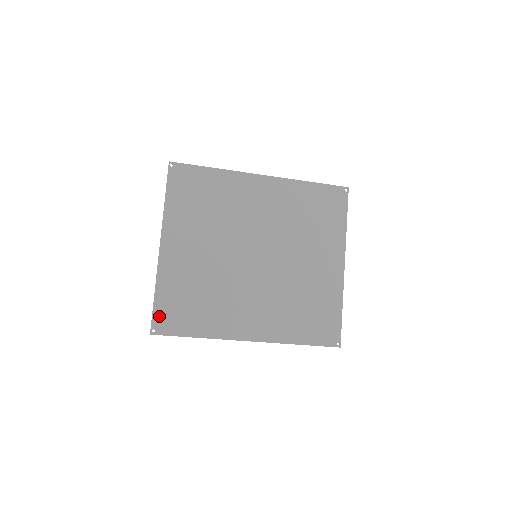
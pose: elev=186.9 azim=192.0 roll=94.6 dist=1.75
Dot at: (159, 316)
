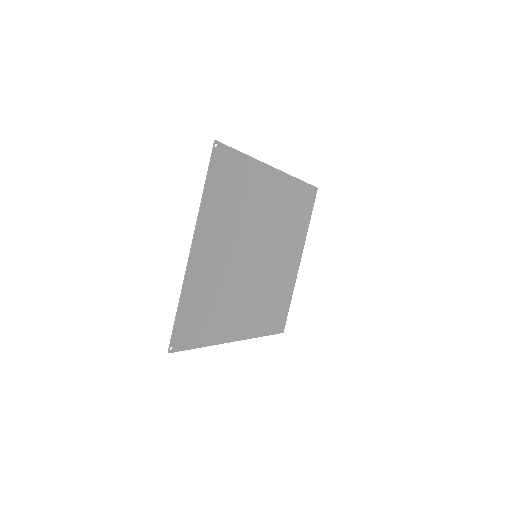
Dot at: (179, 331)
